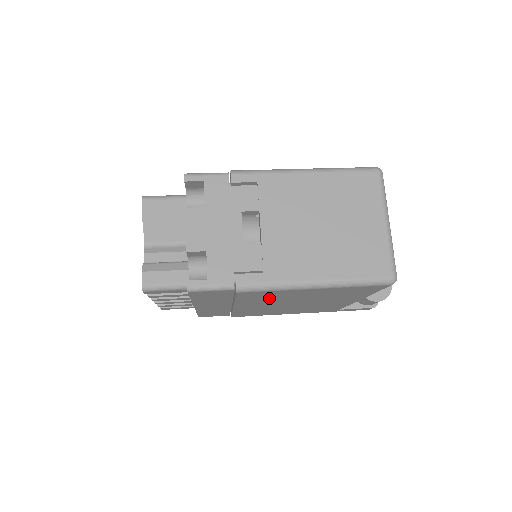
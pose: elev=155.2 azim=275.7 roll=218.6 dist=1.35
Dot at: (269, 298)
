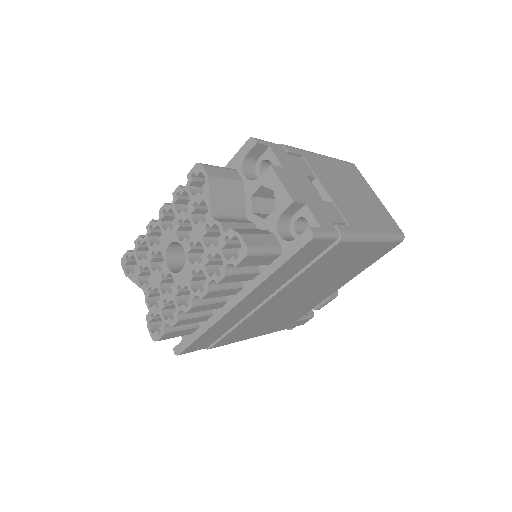
Dot at: (323, 269)
